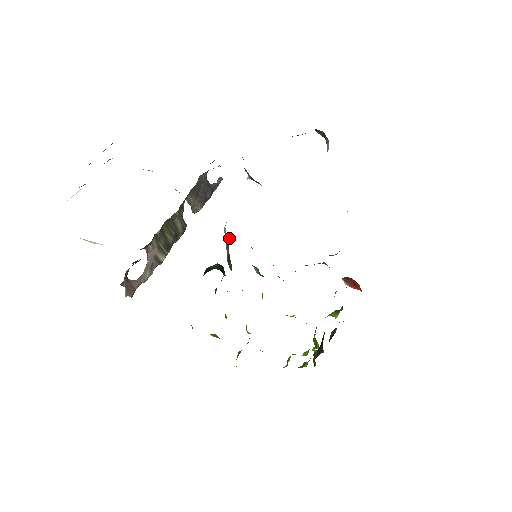
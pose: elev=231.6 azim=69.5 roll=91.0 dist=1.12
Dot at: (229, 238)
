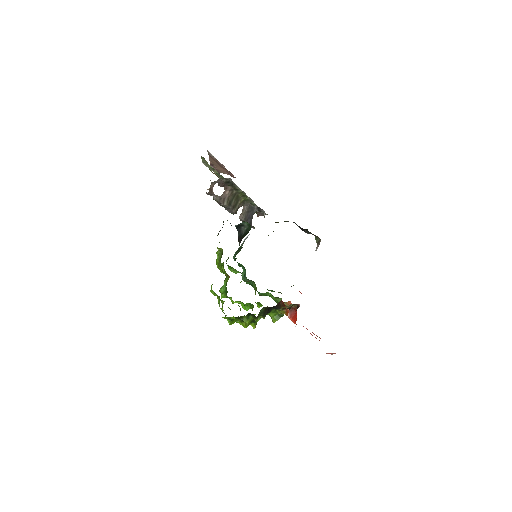
Dot at: occluded
